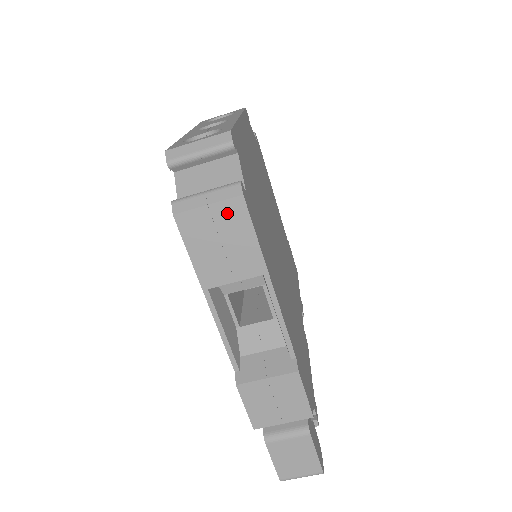
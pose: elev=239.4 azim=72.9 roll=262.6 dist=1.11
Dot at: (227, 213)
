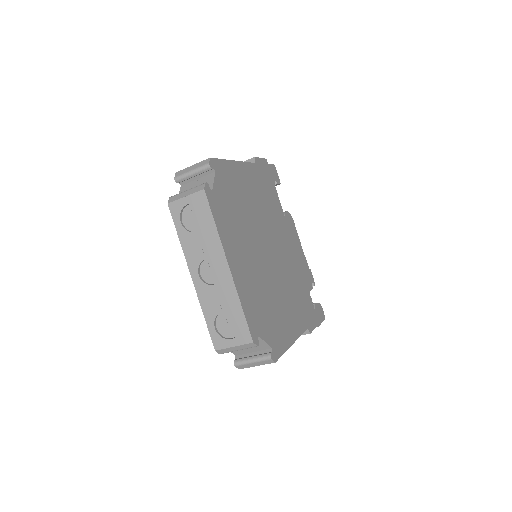
Dot at: occluded
